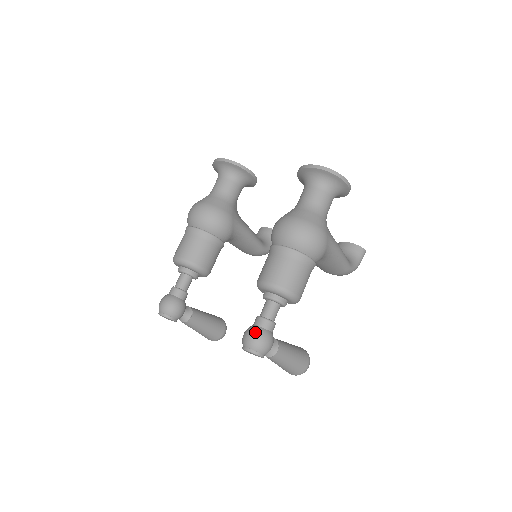
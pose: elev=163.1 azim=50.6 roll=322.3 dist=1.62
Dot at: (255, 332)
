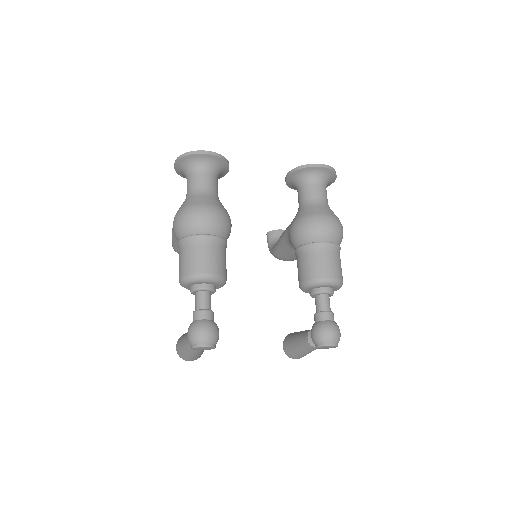
Dot at: (334, 326)
